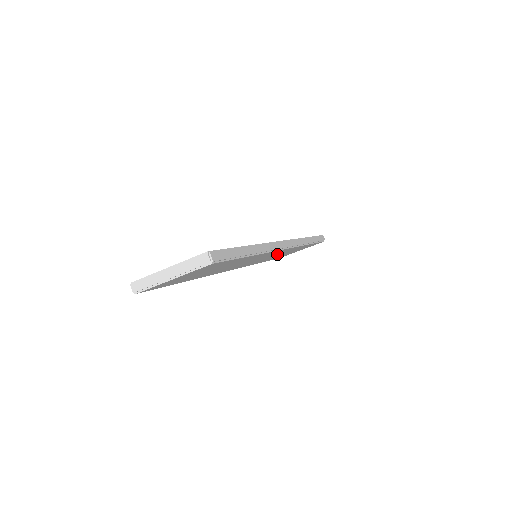
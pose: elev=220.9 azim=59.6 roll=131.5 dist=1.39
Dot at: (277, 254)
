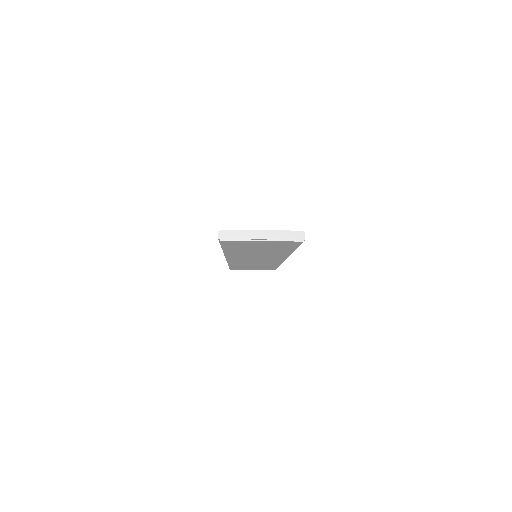
Dot at: (262, 262)
